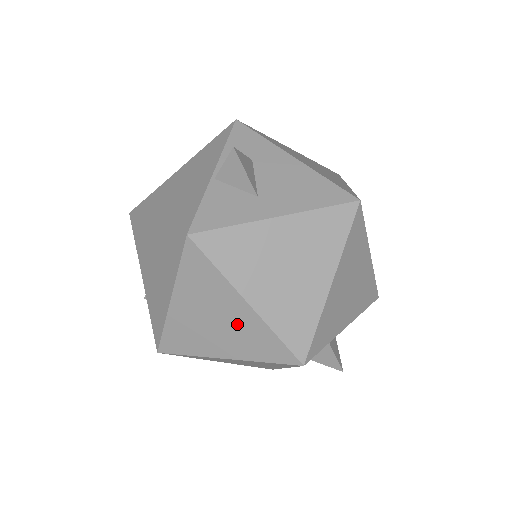
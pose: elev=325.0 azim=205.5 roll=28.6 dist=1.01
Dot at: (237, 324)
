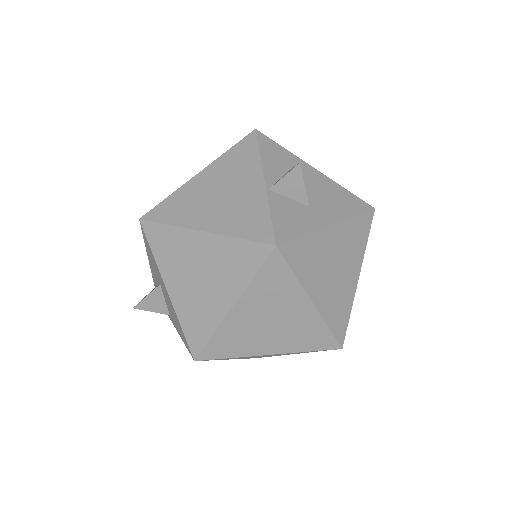
Dot at: (294, 322)
